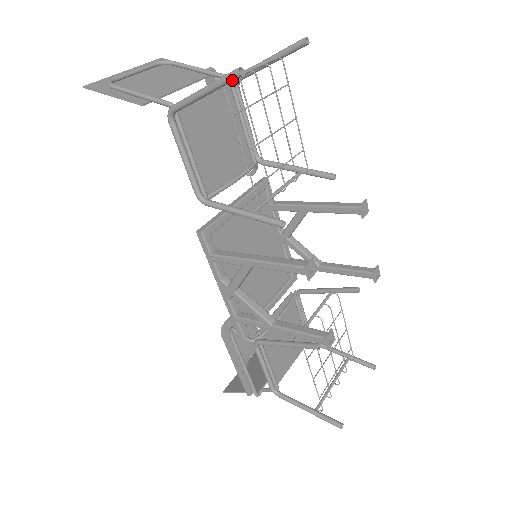
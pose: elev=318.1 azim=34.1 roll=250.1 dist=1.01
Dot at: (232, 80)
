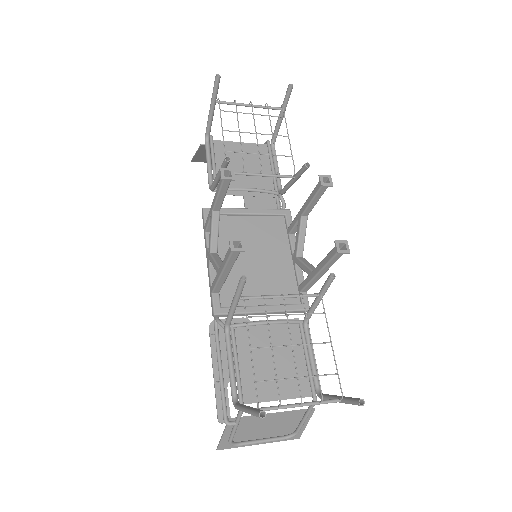
Dot at: (215, 84)
